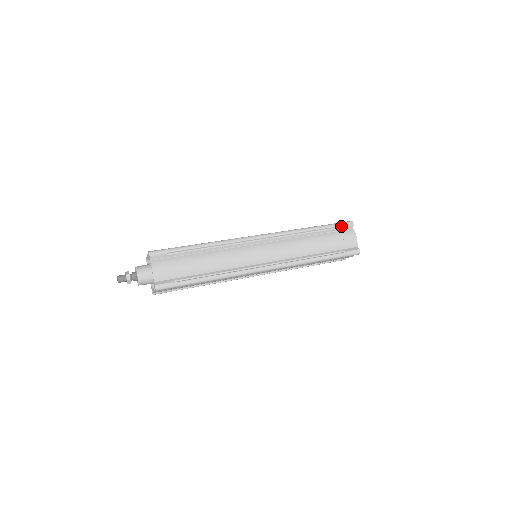
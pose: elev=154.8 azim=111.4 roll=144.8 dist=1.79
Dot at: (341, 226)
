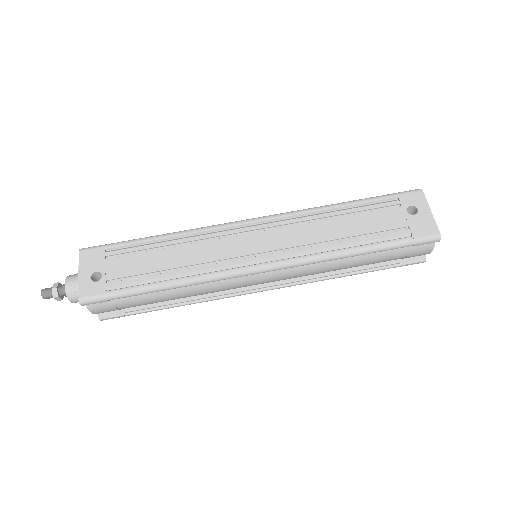
Dot at: occluded
